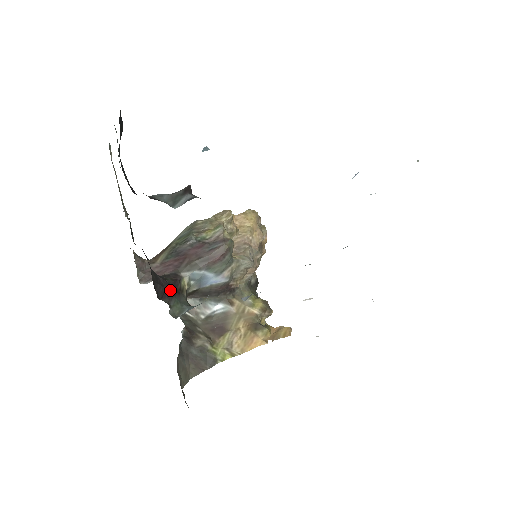
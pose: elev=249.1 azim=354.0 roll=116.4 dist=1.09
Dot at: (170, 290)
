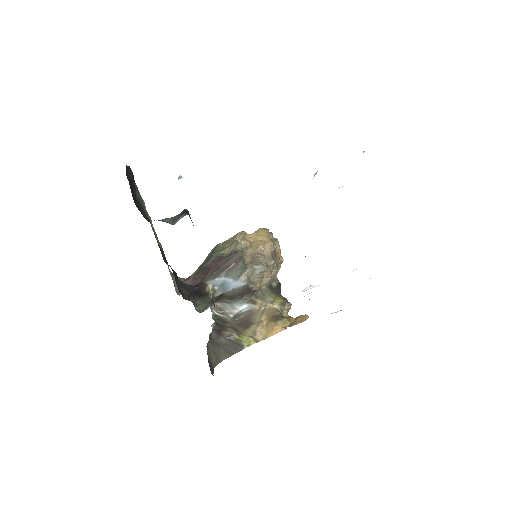
Dot at: (196, 293)
